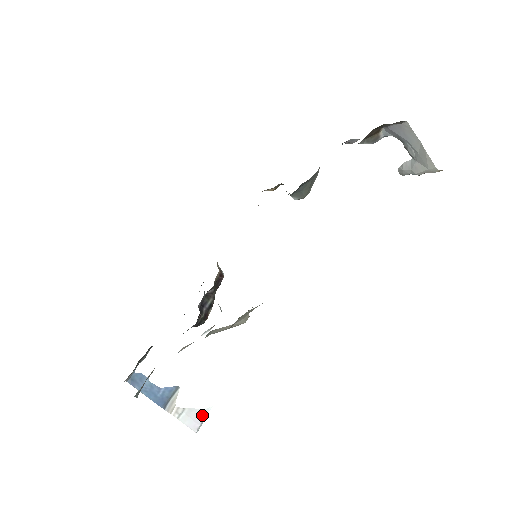
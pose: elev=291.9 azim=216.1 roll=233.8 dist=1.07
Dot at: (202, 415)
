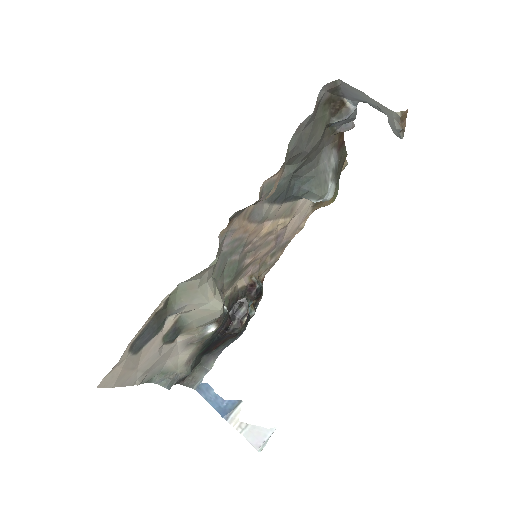
Dot at: (265, 434)
